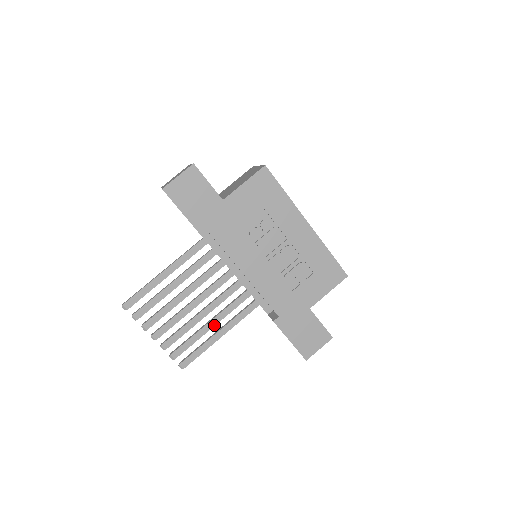
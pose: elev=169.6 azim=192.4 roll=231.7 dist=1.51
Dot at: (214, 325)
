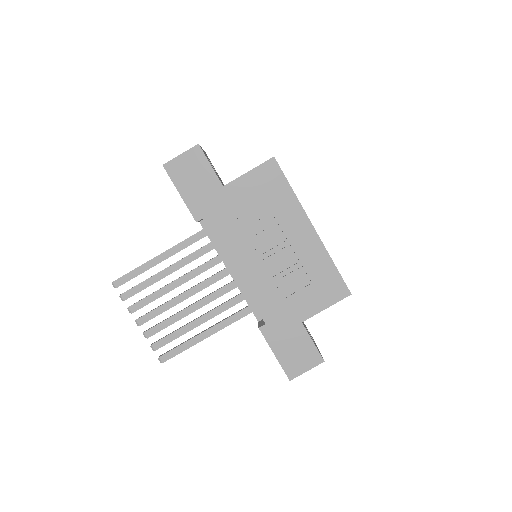
Dot at: (202, 323)
